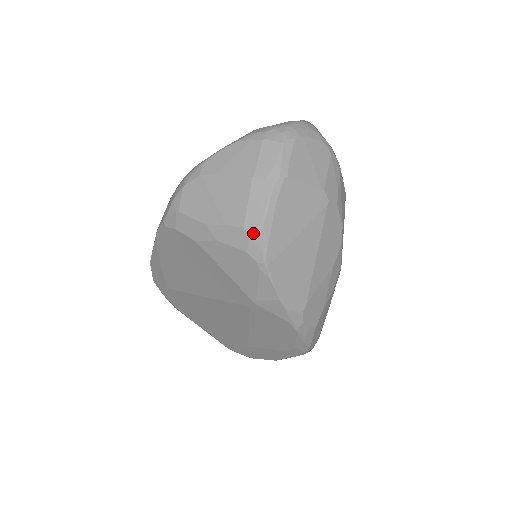
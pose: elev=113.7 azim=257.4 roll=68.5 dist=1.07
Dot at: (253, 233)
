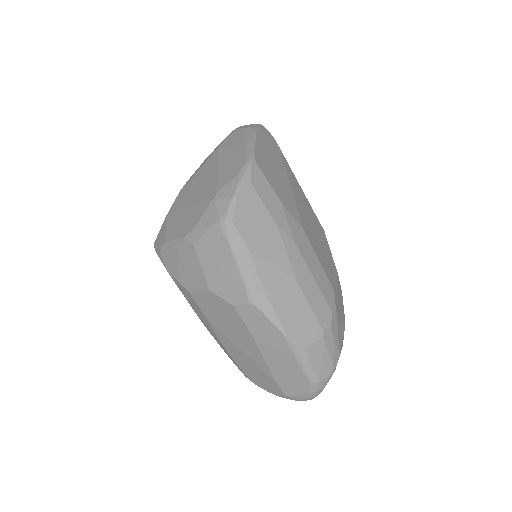
Dot at: occluded
